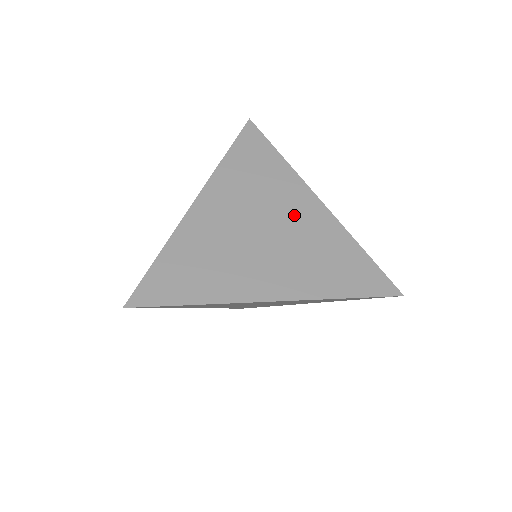
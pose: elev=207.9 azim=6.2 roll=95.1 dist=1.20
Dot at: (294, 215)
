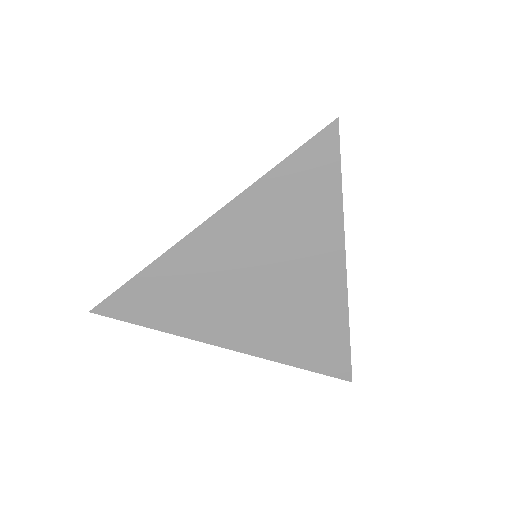
Dot at: (306, 279)
